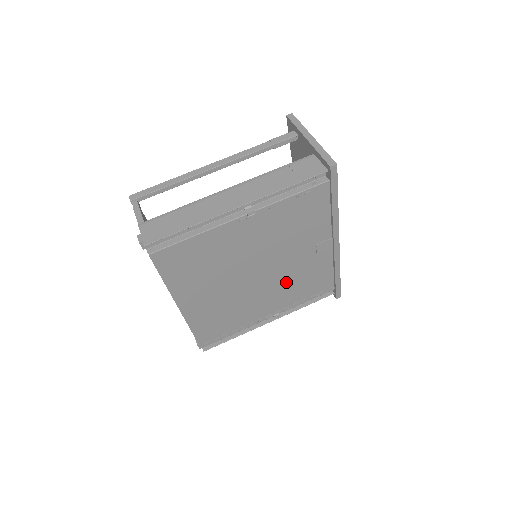
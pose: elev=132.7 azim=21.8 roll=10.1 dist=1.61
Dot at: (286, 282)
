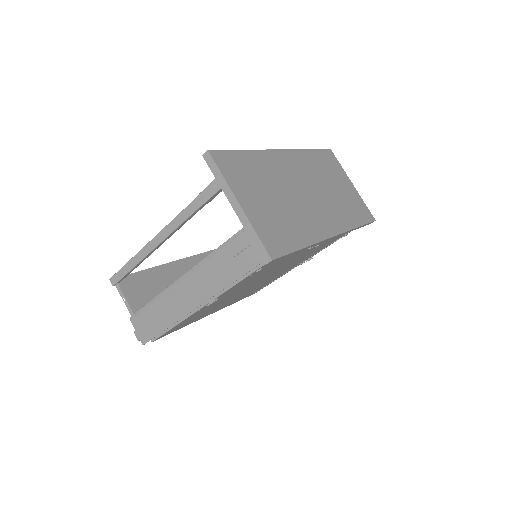
Dot at: (299, 259)
